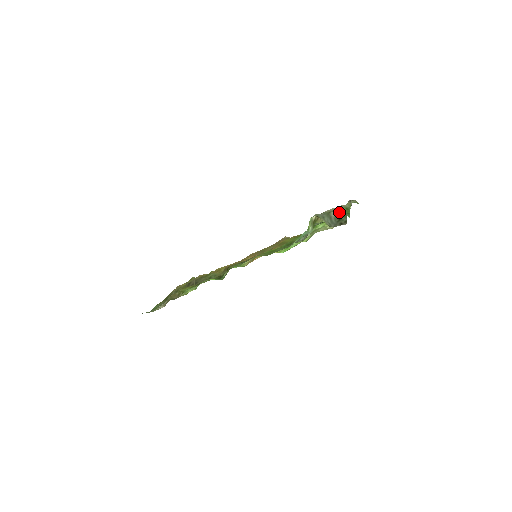
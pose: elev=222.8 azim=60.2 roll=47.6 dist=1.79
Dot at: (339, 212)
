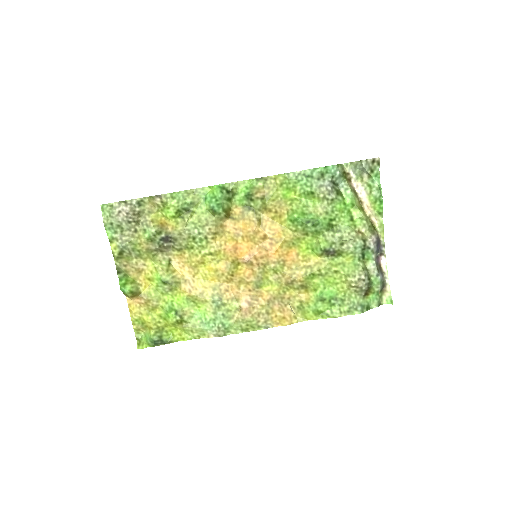
Dot at: (372, 187)
